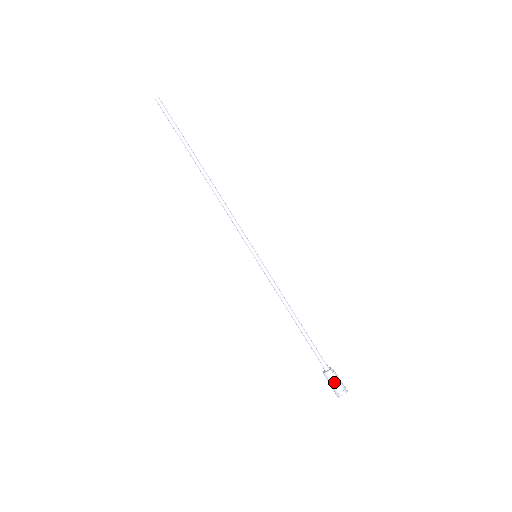
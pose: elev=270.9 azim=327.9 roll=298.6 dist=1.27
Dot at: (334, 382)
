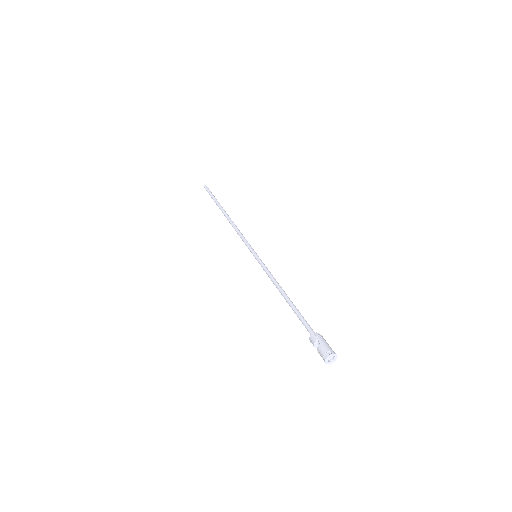
Dot at: (320, 347)
